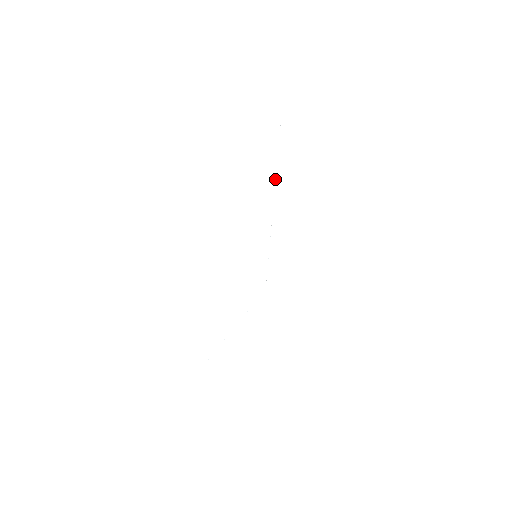
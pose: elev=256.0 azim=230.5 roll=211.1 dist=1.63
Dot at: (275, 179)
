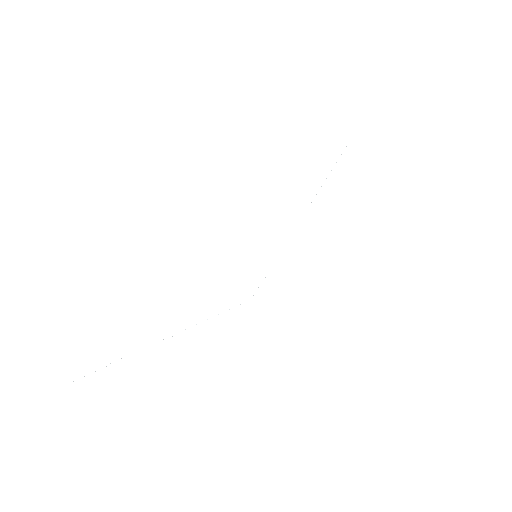
Dot at: (321, 186)
